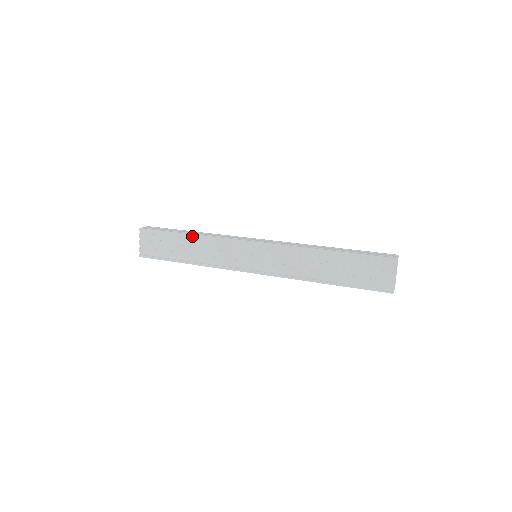
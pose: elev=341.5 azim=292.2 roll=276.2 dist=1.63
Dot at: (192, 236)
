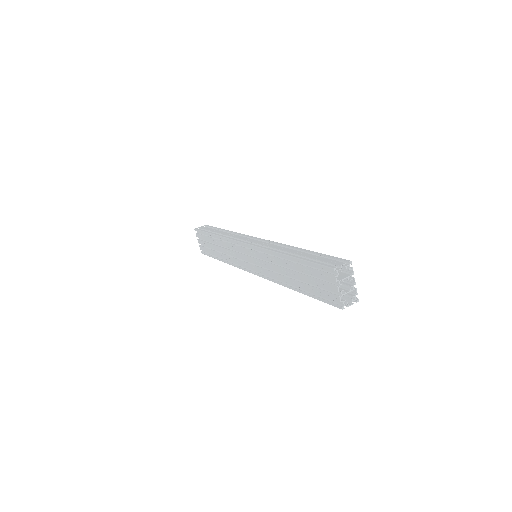
Dot at: occluded
